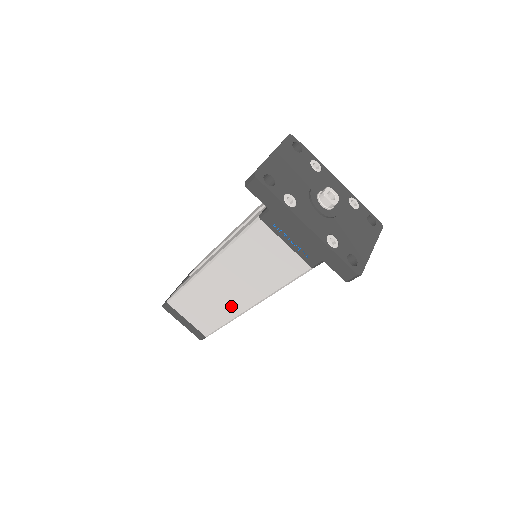
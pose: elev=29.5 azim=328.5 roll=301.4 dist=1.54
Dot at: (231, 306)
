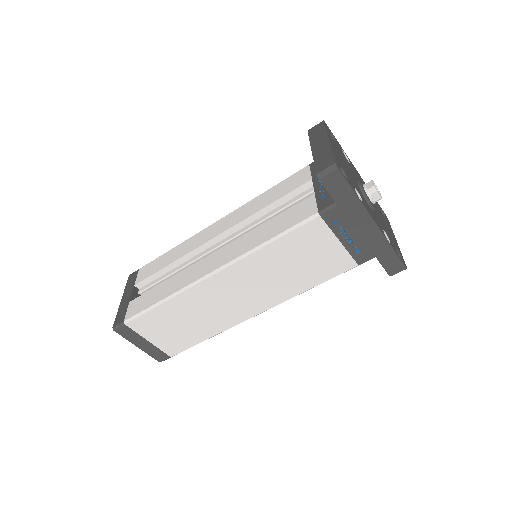
Dot at: (229, 317)
